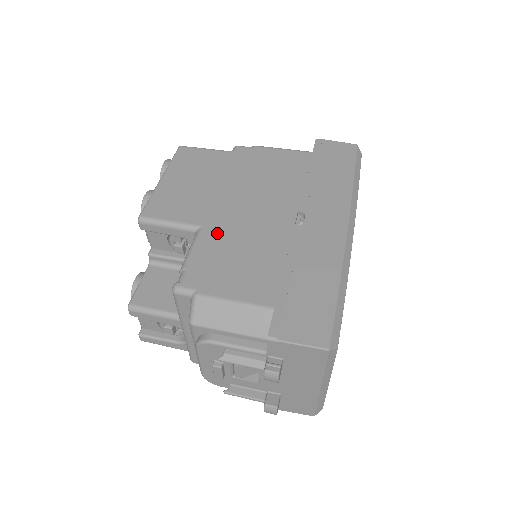
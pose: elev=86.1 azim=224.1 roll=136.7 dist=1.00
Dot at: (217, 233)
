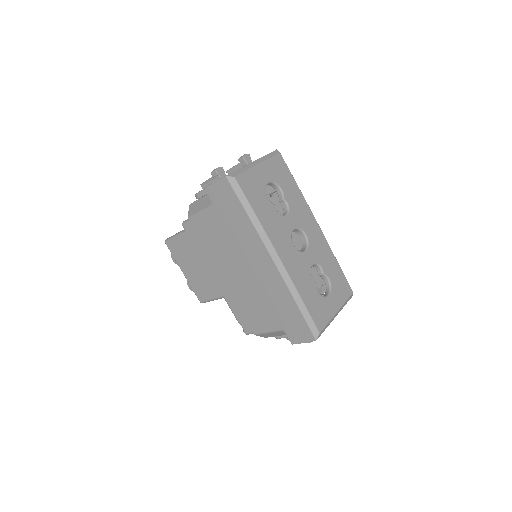
Dot at: (231, 298)
